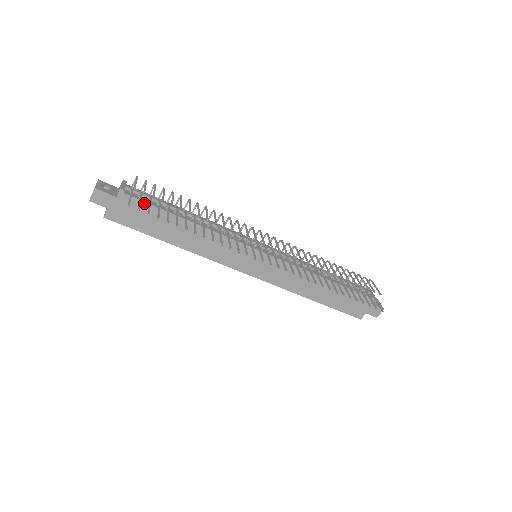
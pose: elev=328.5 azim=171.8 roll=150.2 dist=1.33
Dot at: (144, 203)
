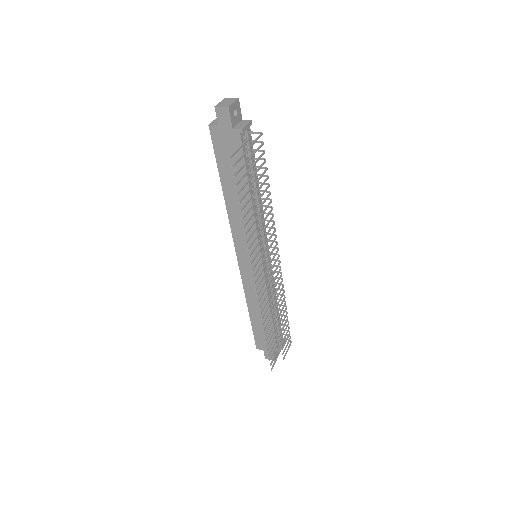
Dot at: occluded
